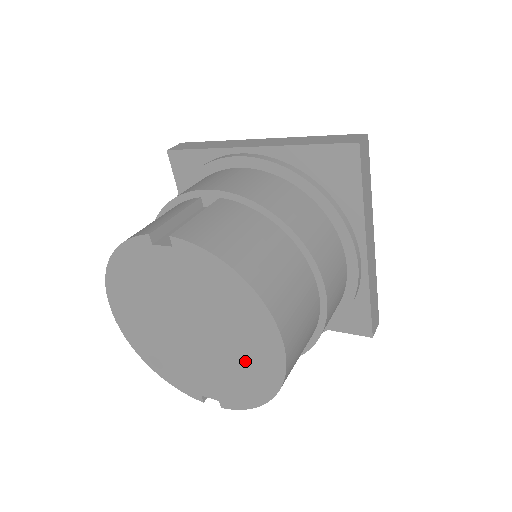
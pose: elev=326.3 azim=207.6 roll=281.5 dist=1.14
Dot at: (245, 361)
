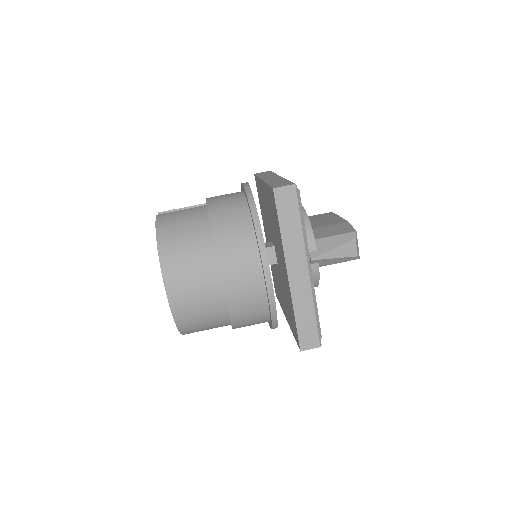
Dot at: occluded
